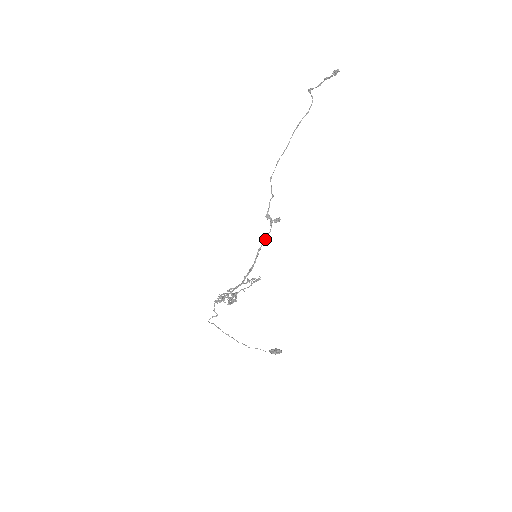
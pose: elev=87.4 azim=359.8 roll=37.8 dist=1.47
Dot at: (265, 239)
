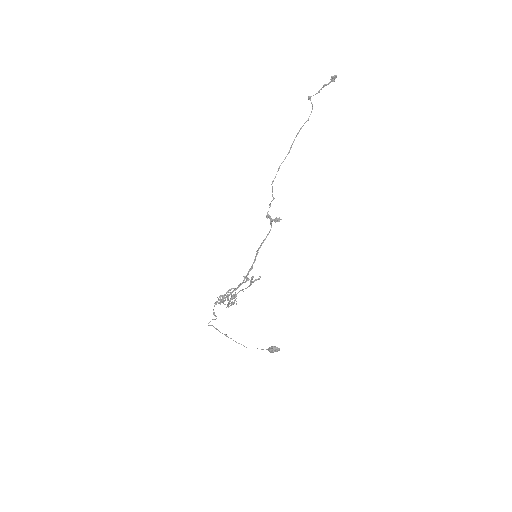
Dot at: (265, 238)
